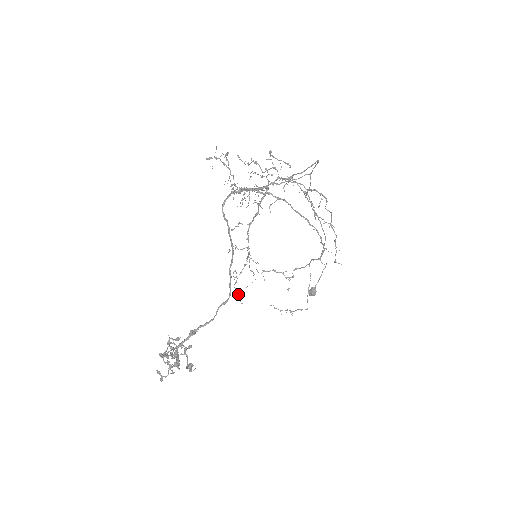
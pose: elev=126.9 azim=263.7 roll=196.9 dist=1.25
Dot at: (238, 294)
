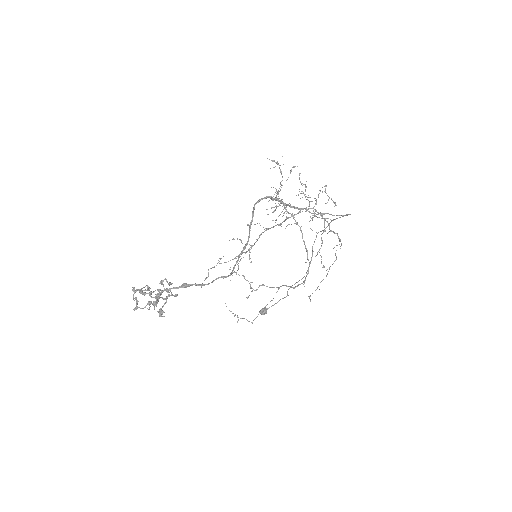
Dot at: (205, 278)
